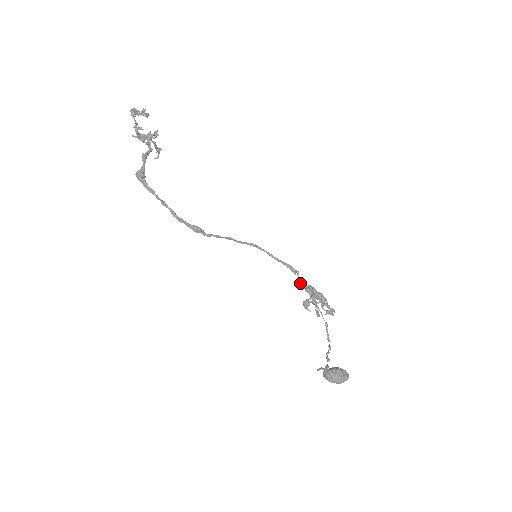
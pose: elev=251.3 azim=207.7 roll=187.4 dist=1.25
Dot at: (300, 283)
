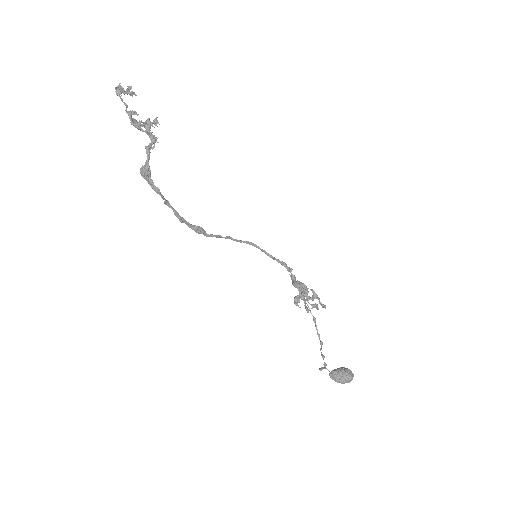
Dot at: (293, 280)
